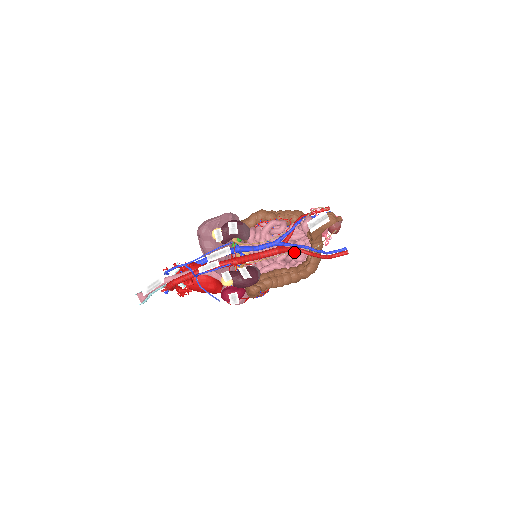
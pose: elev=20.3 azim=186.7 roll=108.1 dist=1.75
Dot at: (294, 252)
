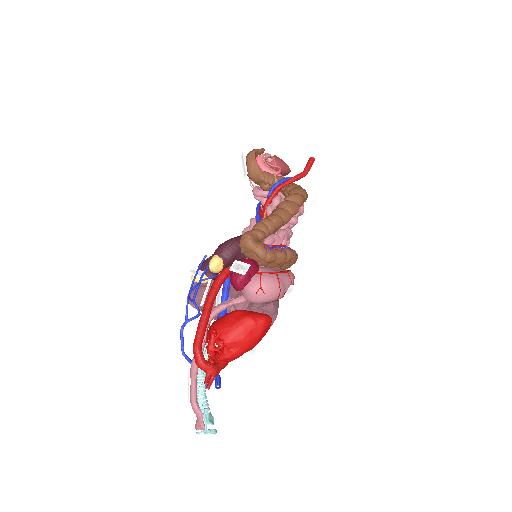
Dot at: occluded
